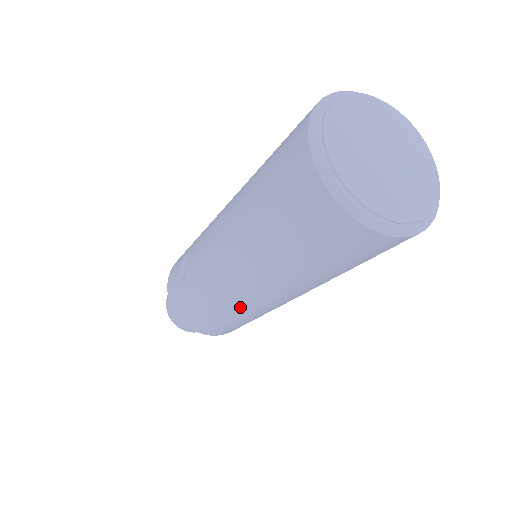
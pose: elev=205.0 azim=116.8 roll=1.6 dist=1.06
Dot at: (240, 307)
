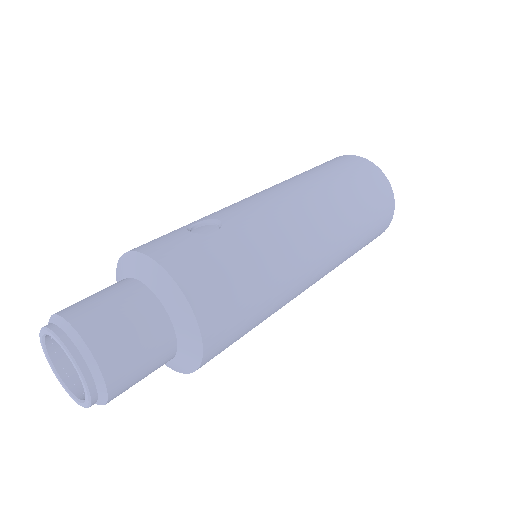
Dot at: (295, 262)
